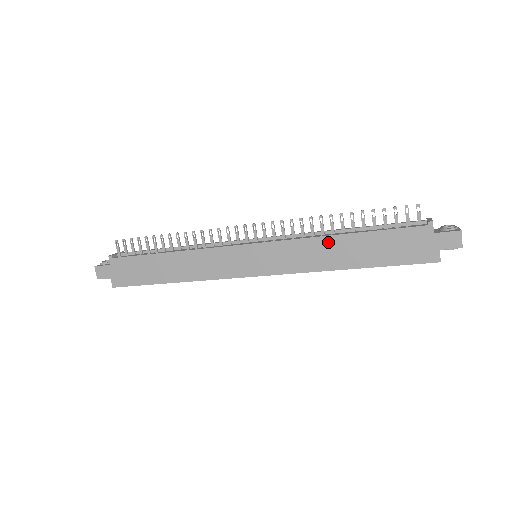
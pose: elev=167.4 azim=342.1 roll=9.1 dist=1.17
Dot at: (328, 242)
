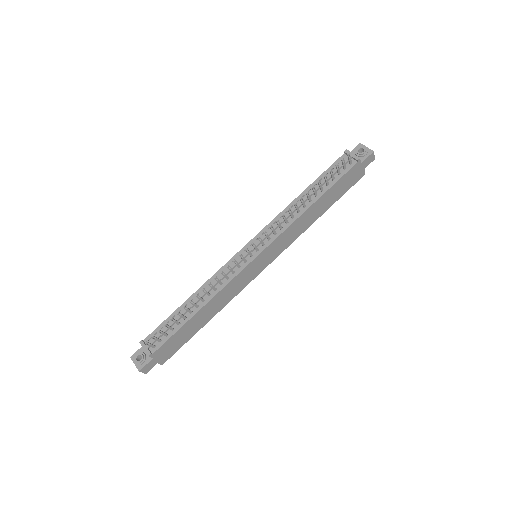
Dot at: (306, 214)
